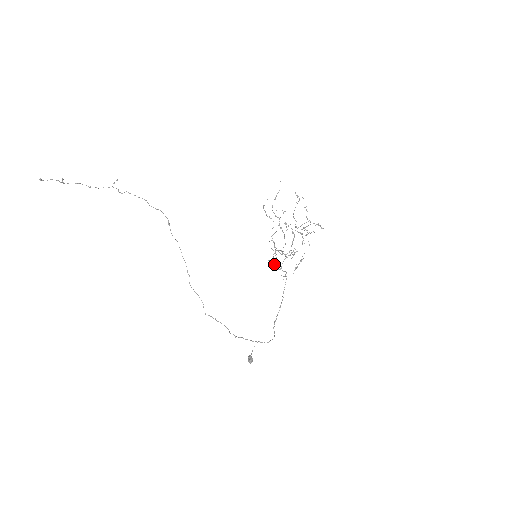
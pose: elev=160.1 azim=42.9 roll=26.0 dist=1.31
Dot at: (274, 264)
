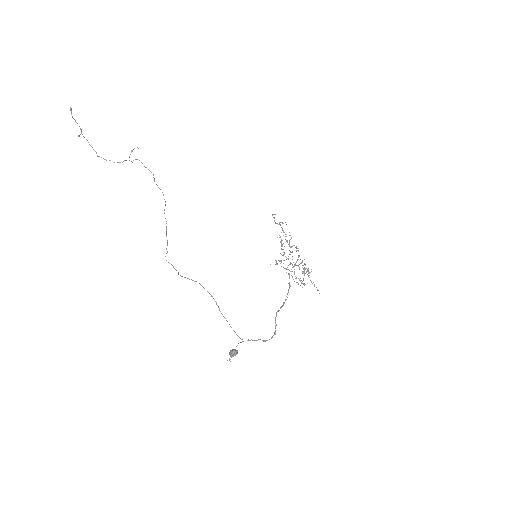
Dot at: (281, 254)
